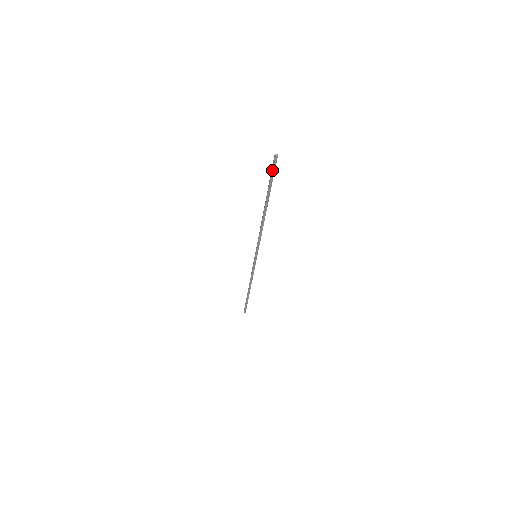
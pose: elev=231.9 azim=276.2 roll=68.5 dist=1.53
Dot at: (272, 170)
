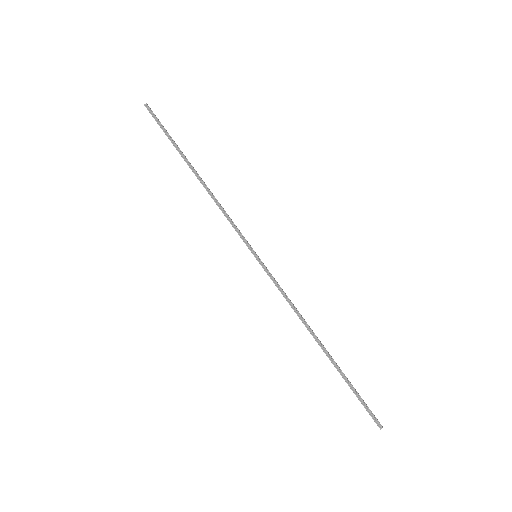
Dot at: (155, 120)
